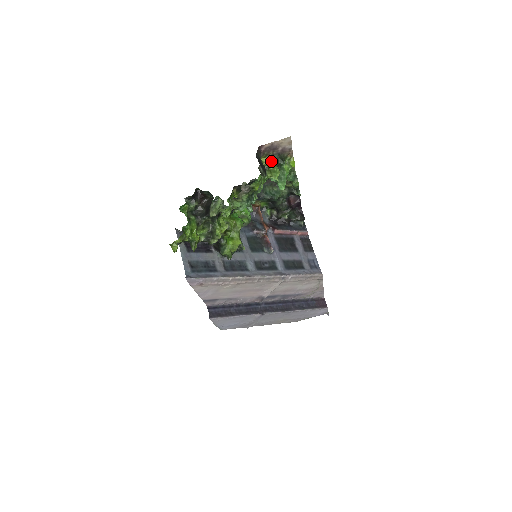
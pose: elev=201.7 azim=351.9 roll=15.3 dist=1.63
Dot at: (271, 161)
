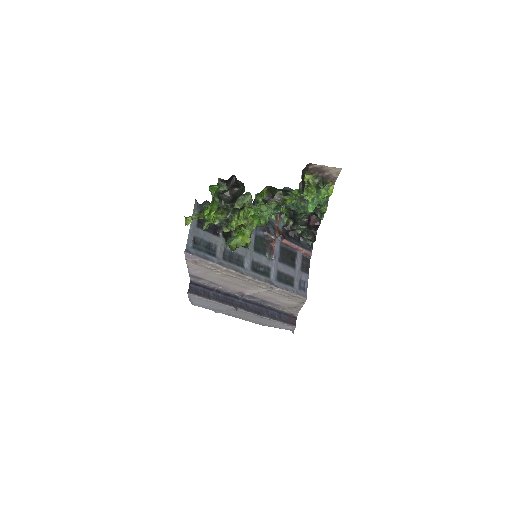
Dot at: (313, 181)
